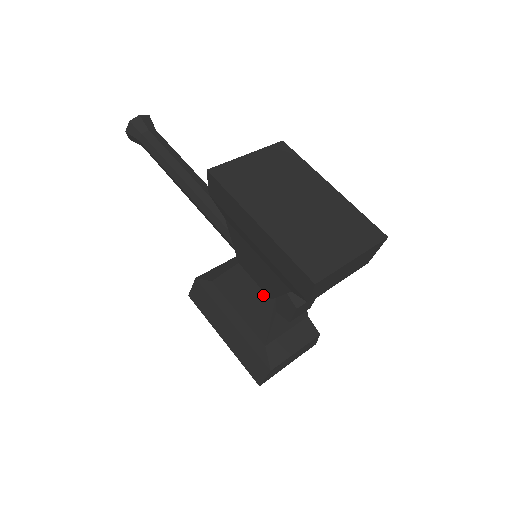
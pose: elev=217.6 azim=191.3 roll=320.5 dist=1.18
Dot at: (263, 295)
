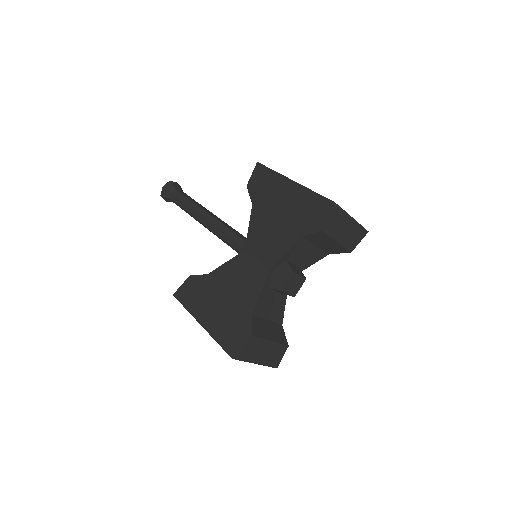
Dot at: (263, 268)
